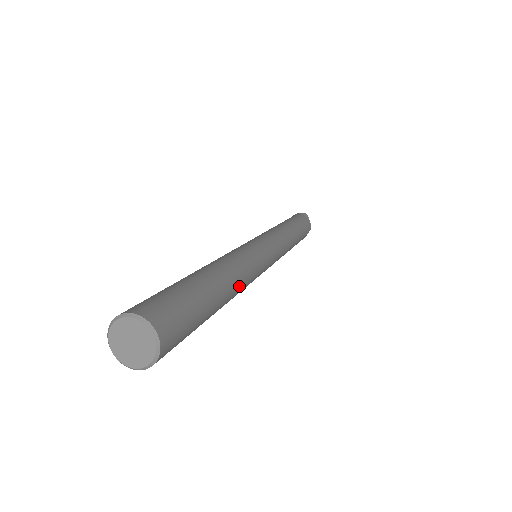
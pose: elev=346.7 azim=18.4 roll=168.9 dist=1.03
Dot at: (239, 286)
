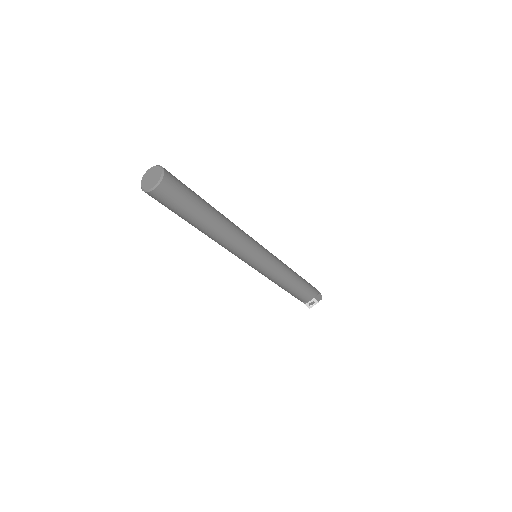
Dot at: (229, 222)
